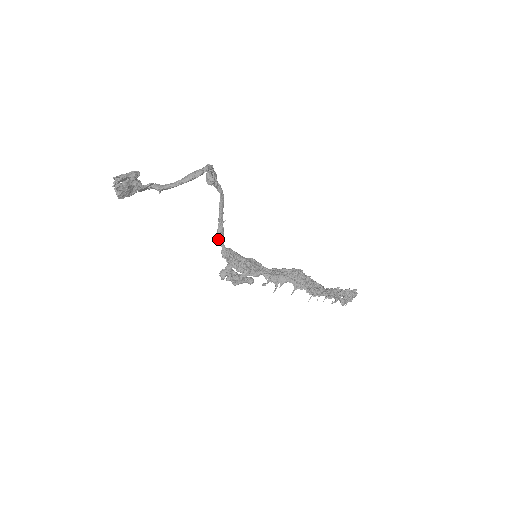
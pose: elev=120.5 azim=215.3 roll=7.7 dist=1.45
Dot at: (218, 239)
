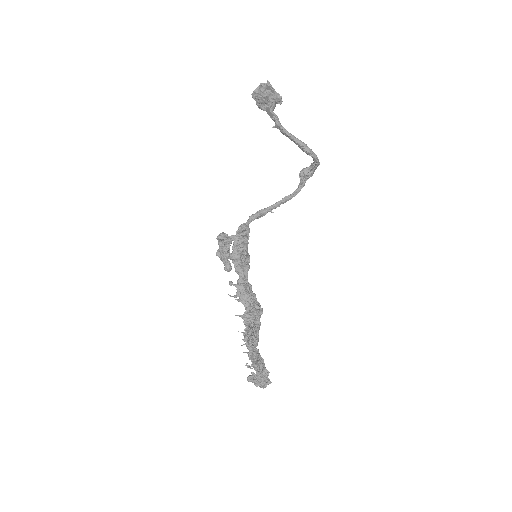
Dot at: (253, 214)
